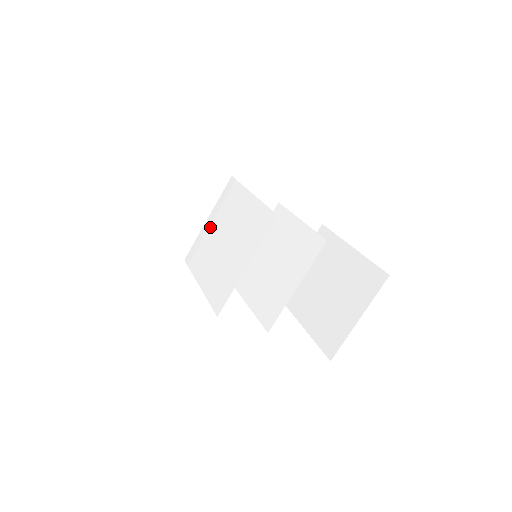
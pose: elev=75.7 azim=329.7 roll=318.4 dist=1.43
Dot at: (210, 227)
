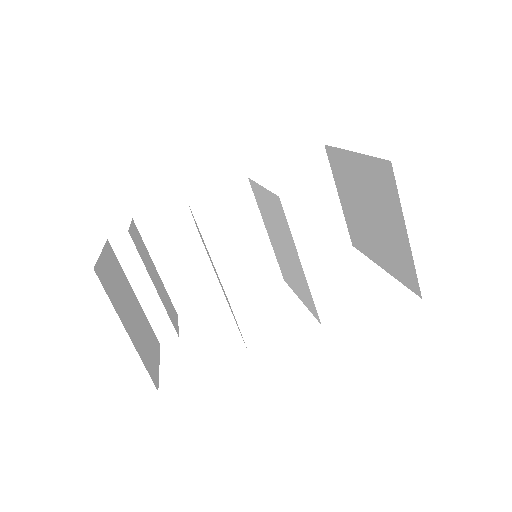
Dot at: occluded
